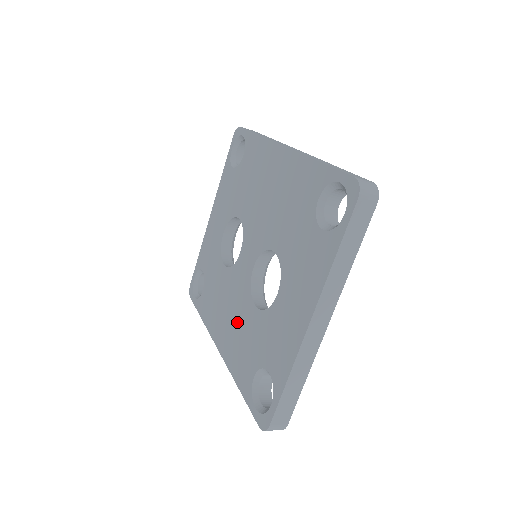
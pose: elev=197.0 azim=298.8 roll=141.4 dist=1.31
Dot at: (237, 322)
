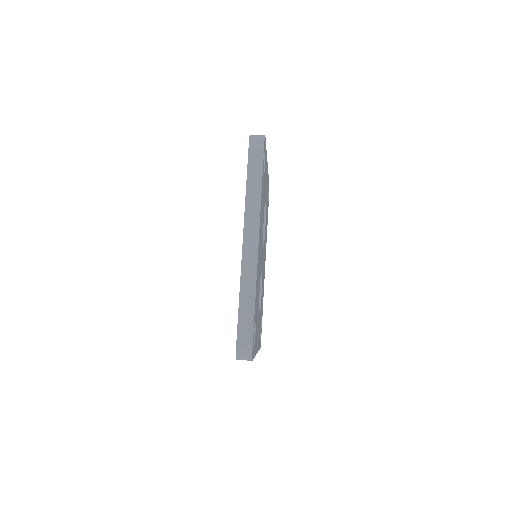
Dot at: occluded
